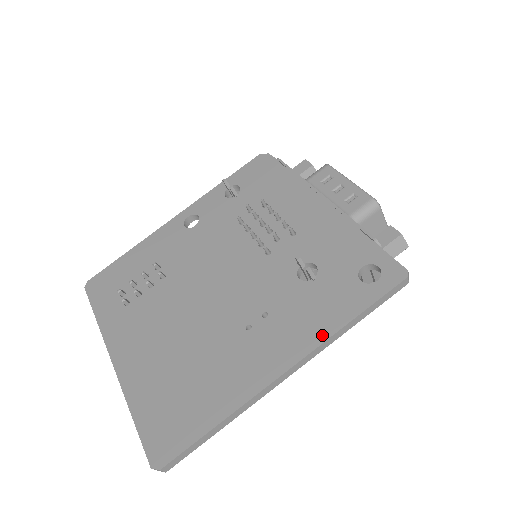
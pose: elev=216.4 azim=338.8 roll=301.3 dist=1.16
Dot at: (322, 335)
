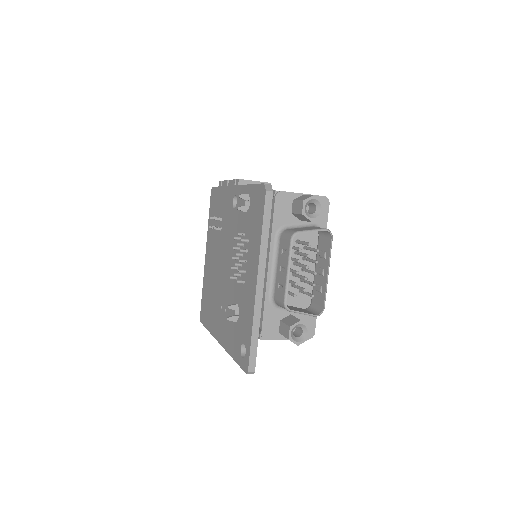
Dot at: (227, 348)
